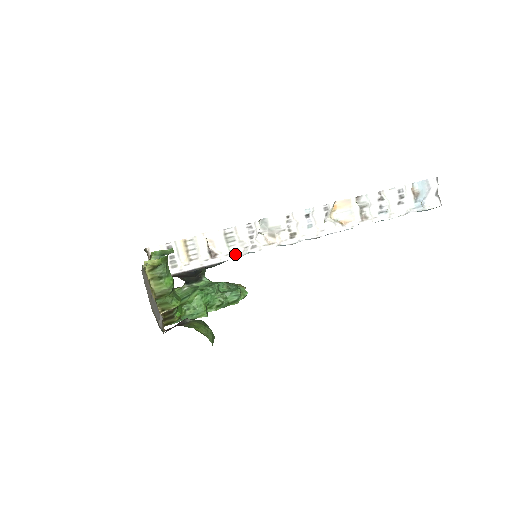
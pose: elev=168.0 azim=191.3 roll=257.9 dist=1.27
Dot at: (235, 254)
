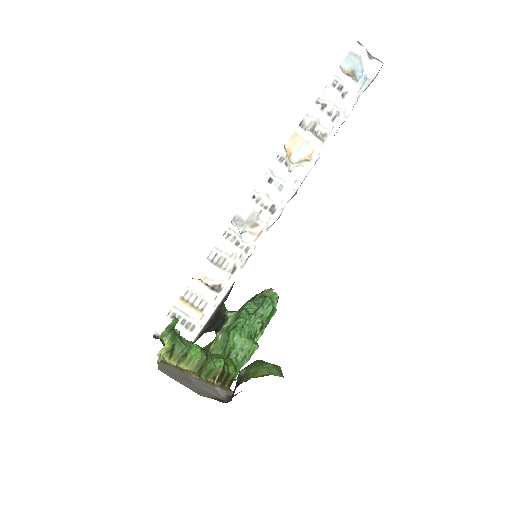
Dot at: (236, 271)
